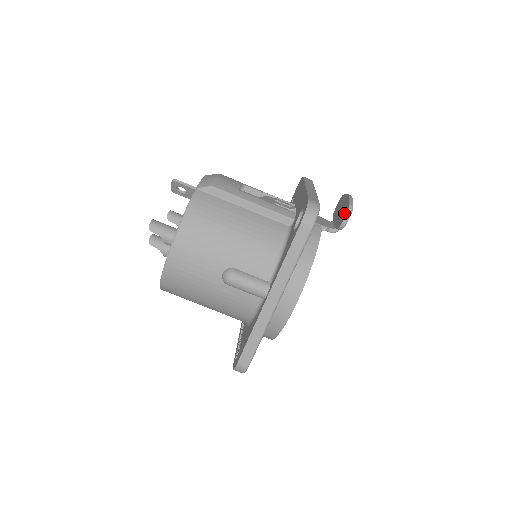
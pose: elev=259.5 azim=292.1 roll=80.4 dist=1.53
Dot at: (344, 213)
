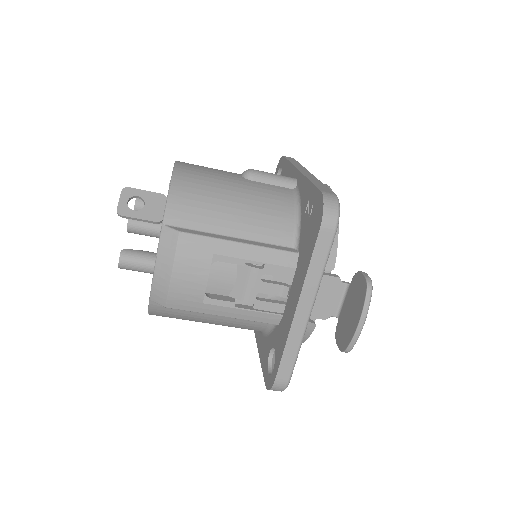
Dot at: (342, 340)
